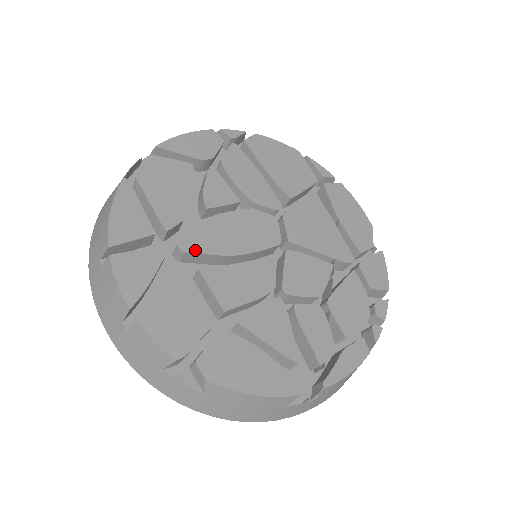
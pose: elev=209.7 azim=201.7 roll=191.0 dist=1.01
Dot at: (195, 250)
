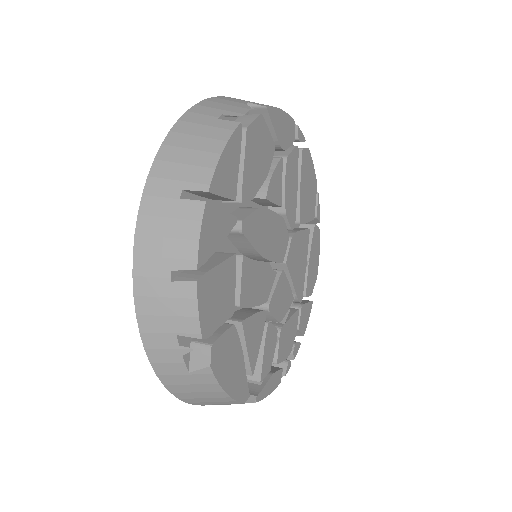
Dot at: (248, 235)
